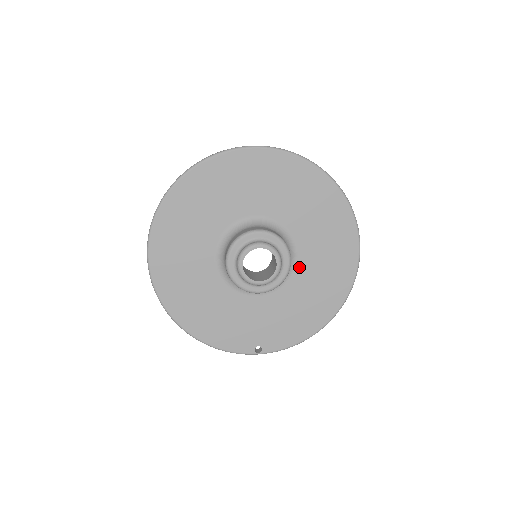
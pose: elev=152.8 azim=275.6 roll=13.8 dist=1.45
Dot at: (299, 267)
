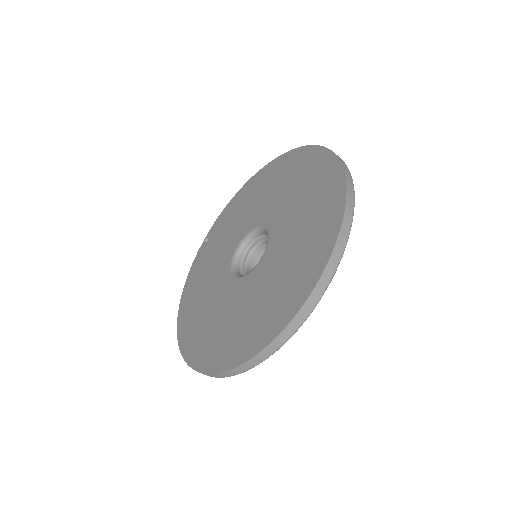
Dot at: occluded
